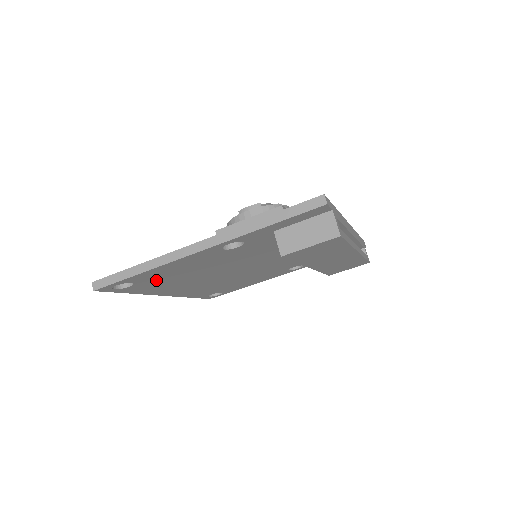
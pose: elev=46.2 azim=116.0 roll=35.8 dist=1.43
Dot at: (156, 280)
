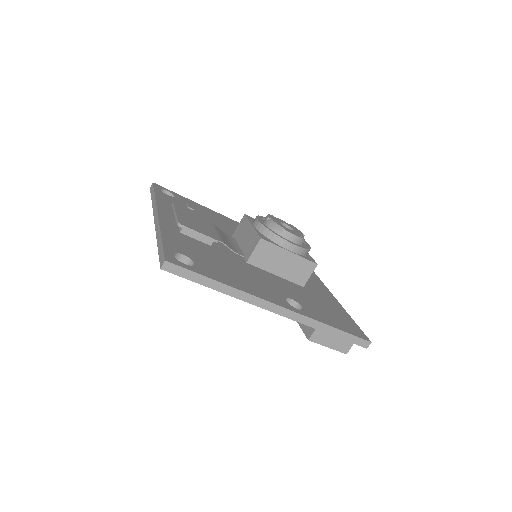
Dot at: occluded
